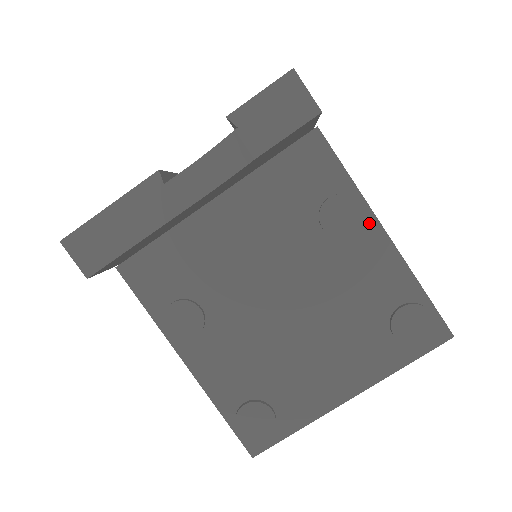
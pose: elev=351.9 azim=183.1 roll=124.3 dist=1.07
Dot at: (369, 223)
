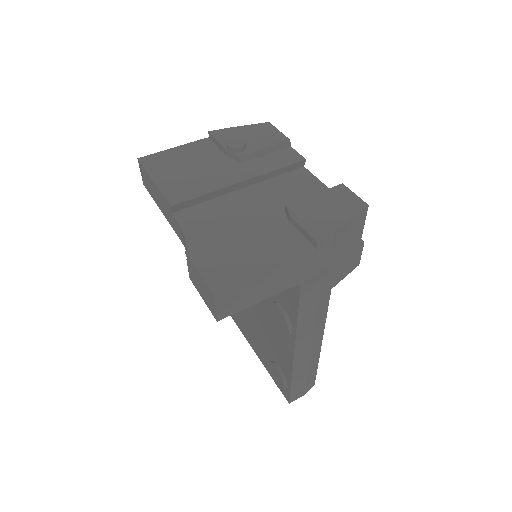
Dot at: (290, 341)
